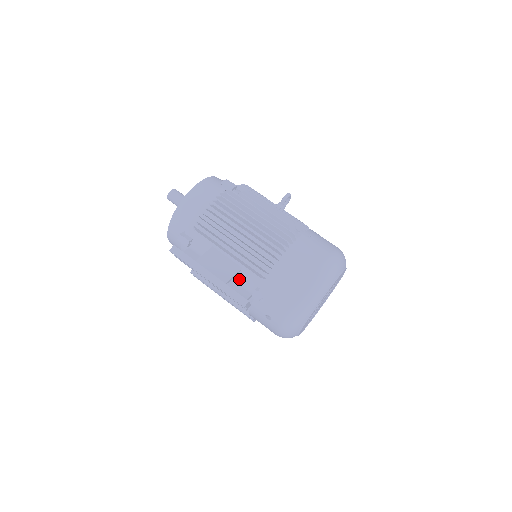
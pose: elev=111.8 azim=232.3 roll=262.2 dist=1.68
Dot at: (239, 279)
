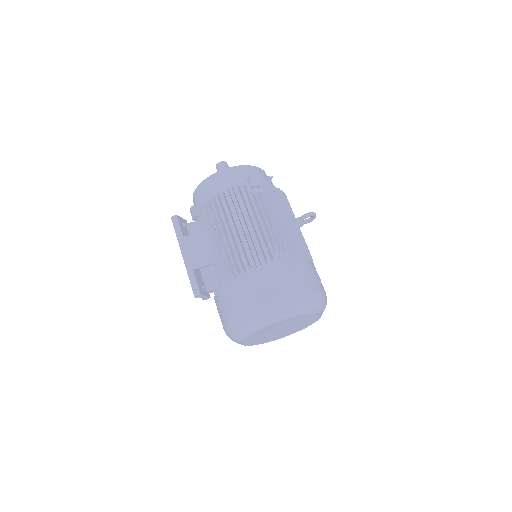
Dot at: (215, 270)
